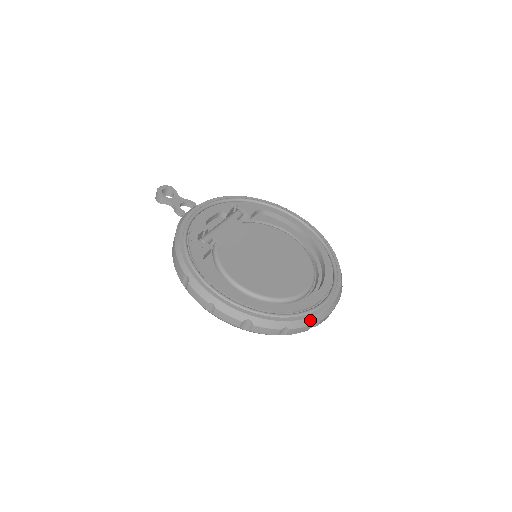
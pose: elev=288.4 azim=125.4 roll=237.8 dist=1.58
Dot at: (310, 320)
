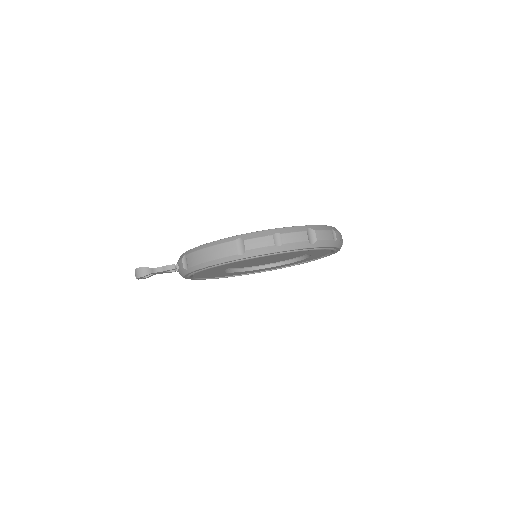
Dot at: occluded
